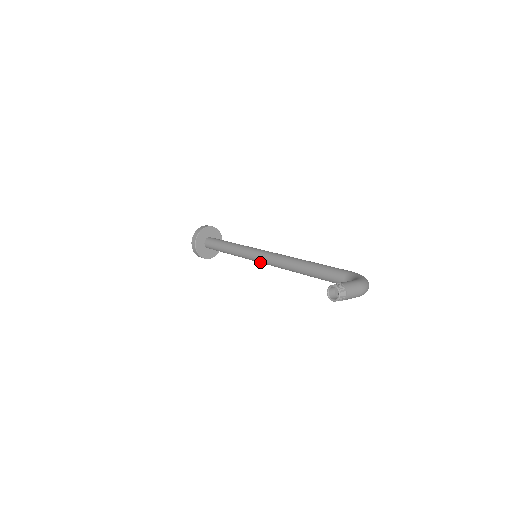
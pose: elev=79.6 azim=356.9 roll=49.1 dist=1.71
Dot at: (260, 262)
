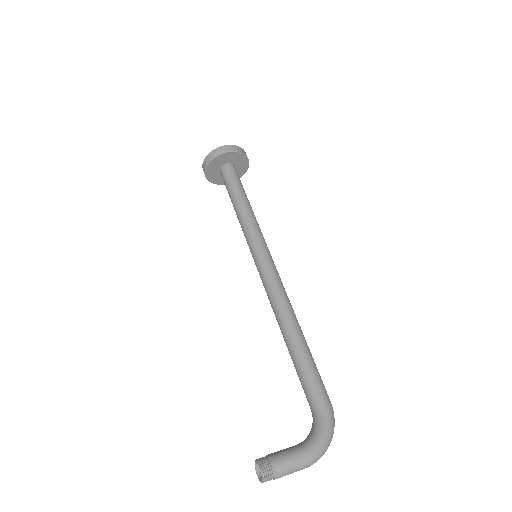
Dot at: occluded
